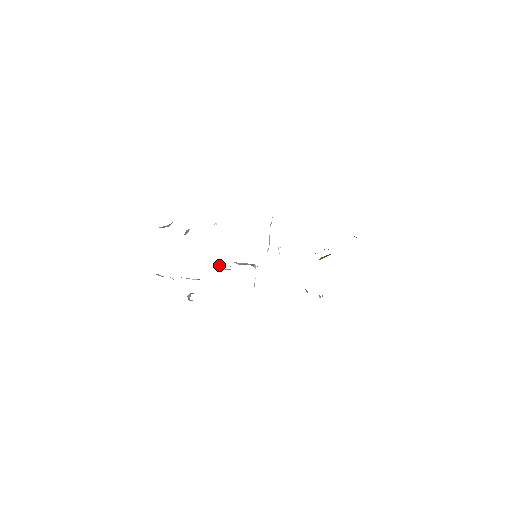
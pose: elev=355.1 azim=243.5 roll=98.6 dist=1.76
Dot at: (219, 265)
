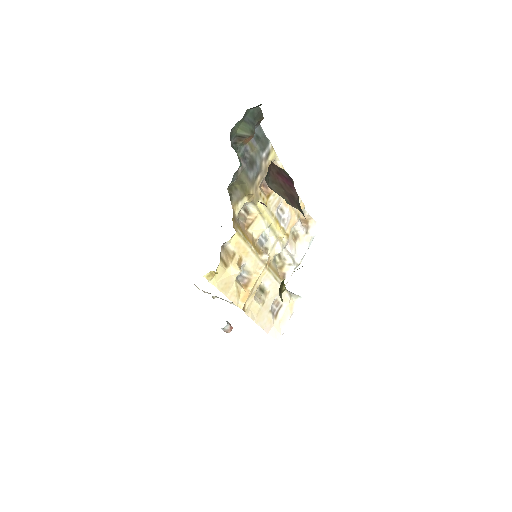
Dot at: occluded
